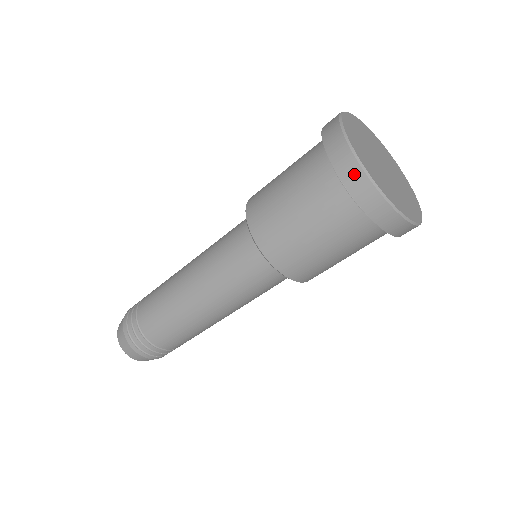
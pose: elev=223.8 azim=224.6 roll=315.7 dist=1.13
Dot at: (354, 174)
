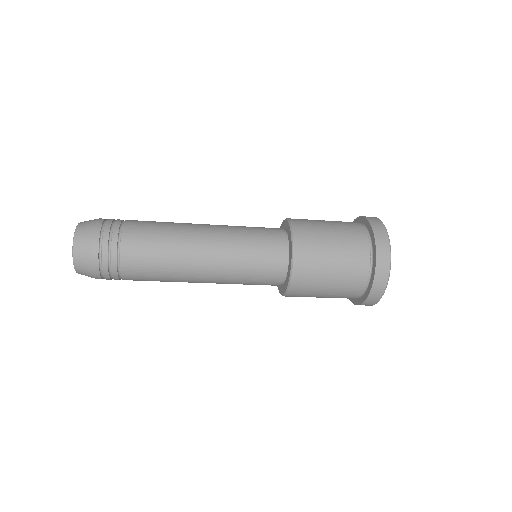
Dot at: (380, 288)
